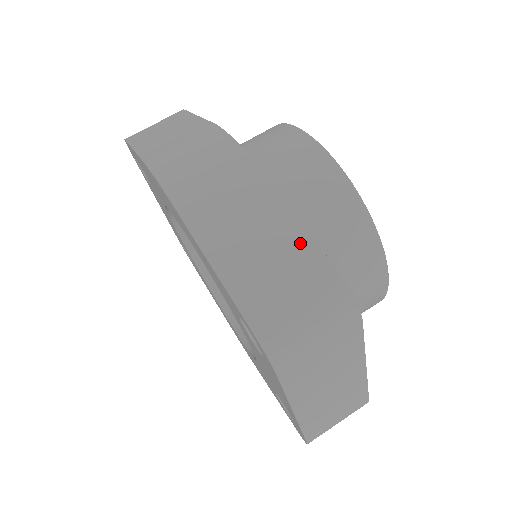
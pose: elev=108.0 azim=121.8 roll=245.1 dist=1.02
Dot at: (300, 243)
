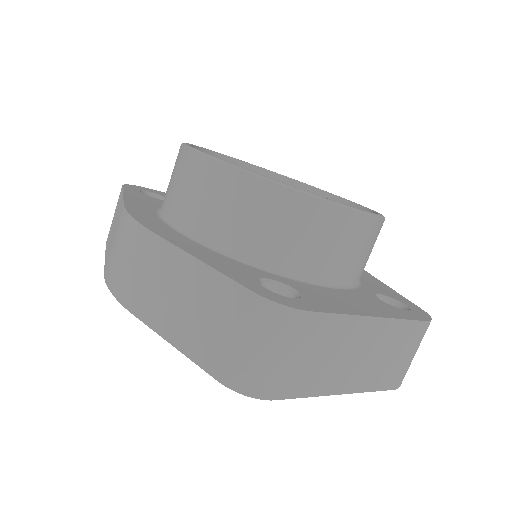
Dot at: (215, 284)
